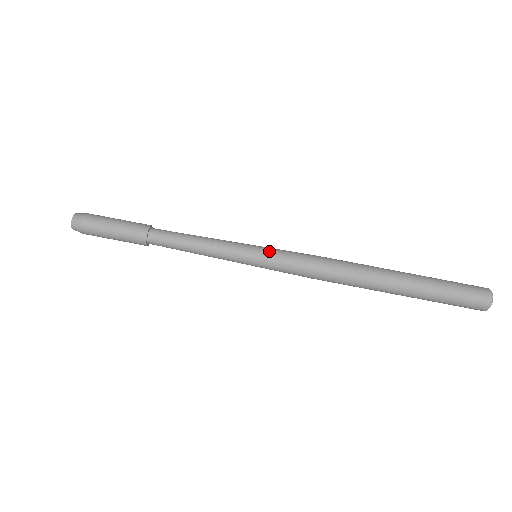
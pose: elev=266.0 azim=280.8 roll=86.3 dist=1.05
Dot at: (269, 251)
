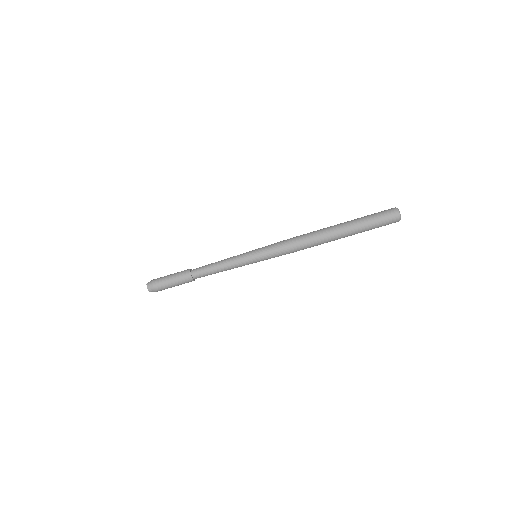
Dot at: (262, 252)
